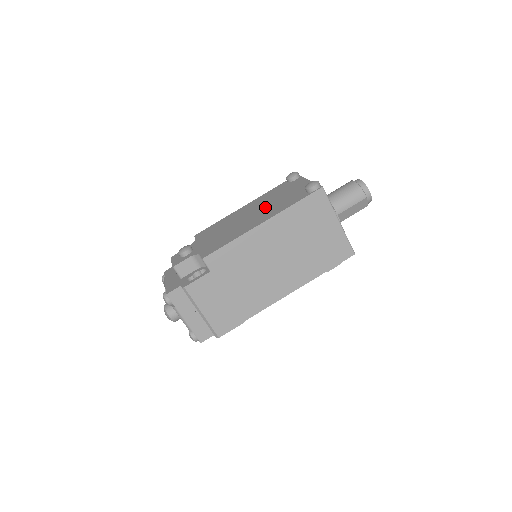
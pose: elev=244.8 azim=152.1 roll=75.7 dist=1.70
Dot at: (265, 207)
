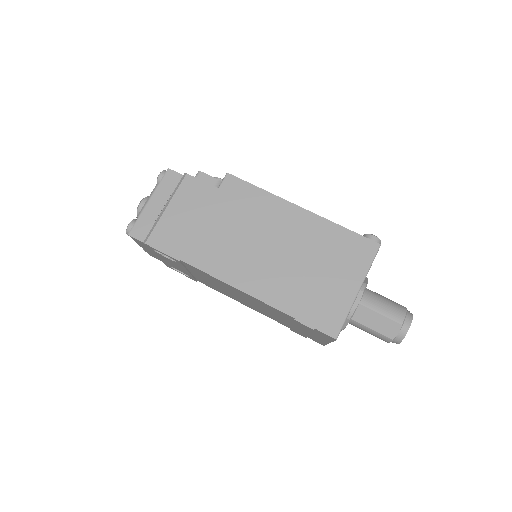
Dot at: occluded
